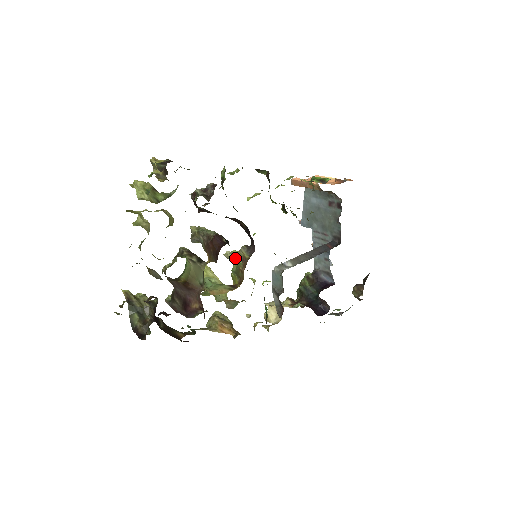
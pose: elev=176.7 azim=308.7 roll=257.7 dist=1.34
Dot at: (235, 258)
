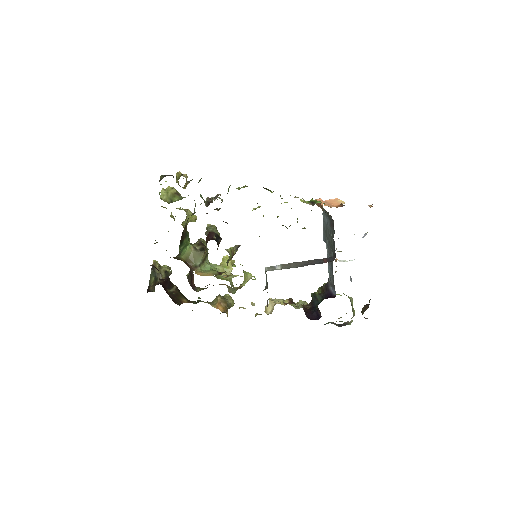
Dot at: (230, 253)
